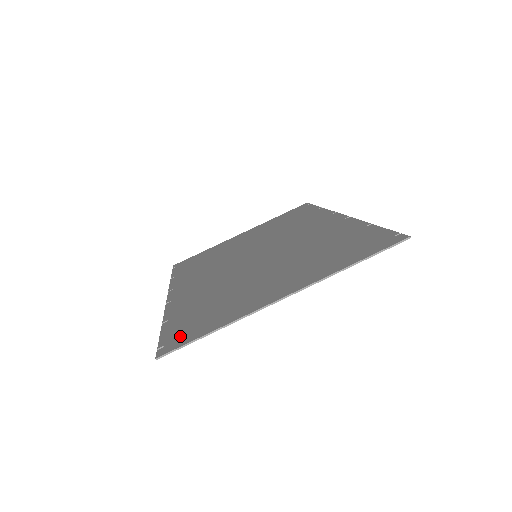
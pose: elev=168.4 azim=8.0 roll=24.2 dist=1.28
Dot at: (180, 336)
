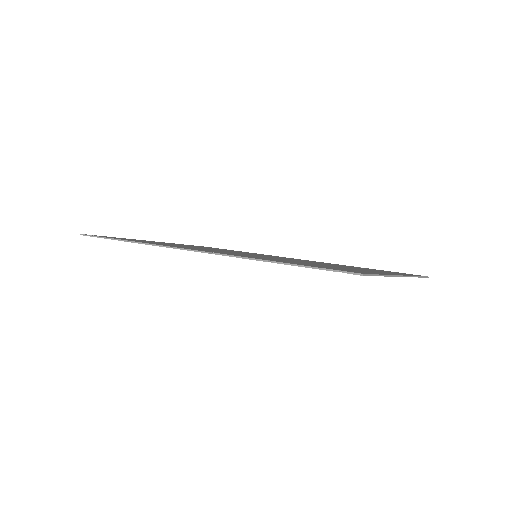
Dot at: (345, 270)
